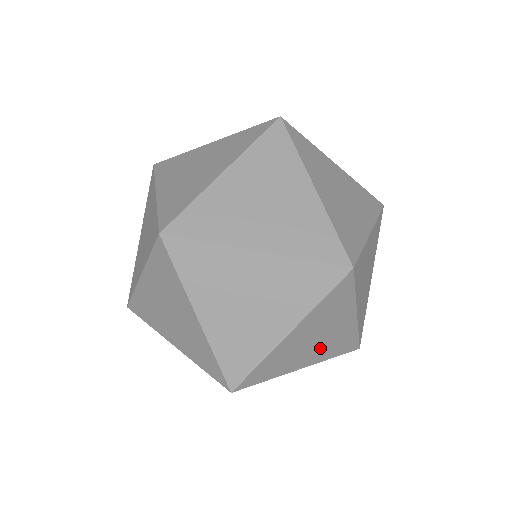
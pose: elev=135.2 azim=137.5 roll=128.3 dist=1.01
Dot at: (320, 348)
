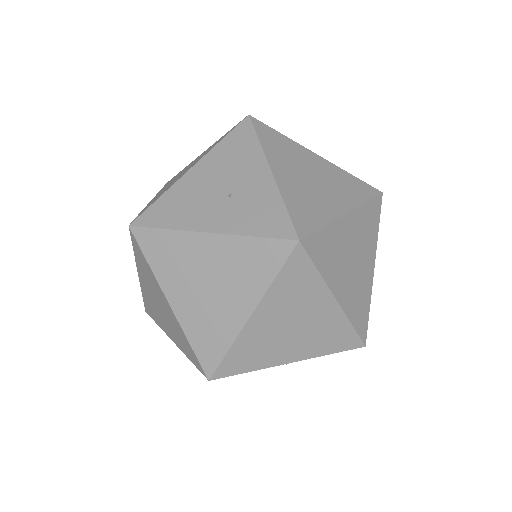
Dot at: (363, 251)
